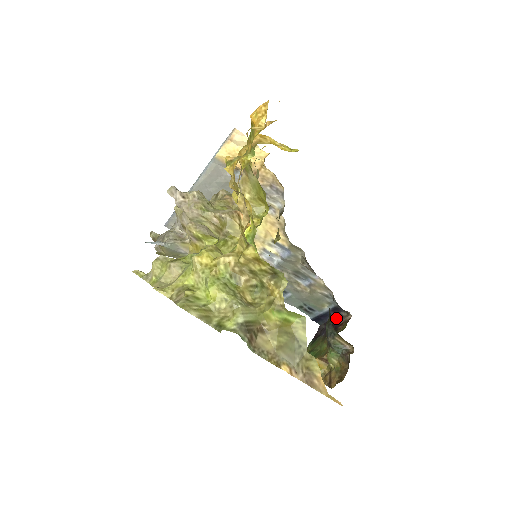
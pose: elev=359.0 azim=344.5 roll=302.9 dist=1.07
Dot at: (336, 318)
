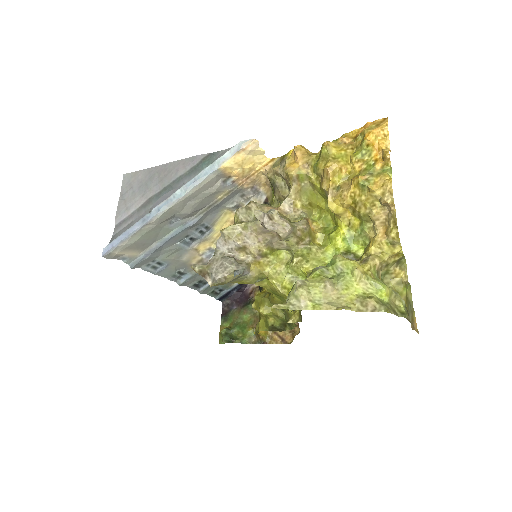
Dot at: (241, 290)
